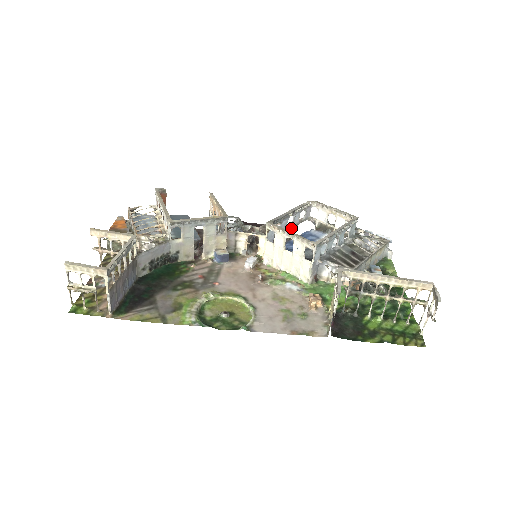
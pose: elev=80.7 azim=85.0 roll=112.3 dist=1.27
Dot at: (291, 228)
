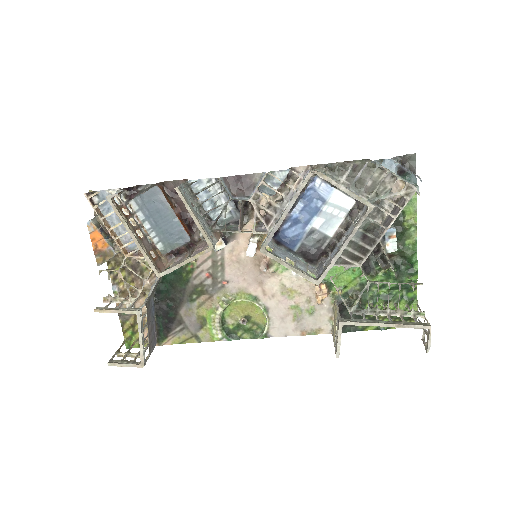
Dot at: (289, 200)
